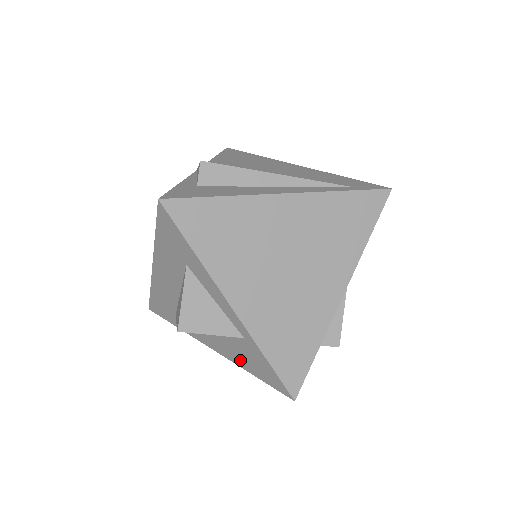
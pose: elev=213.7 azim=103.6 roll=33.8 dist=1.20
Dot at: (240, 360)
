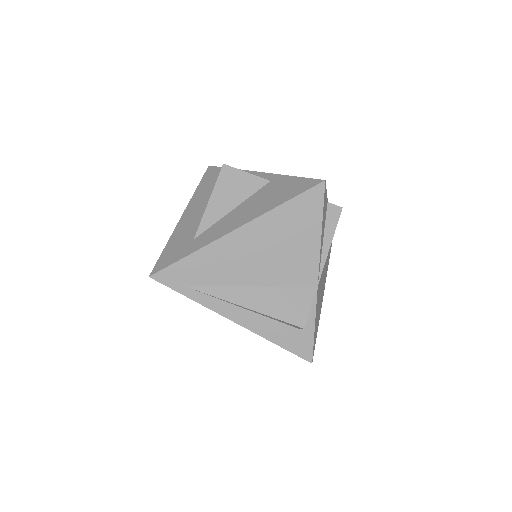
Dot at: (268, 204)
